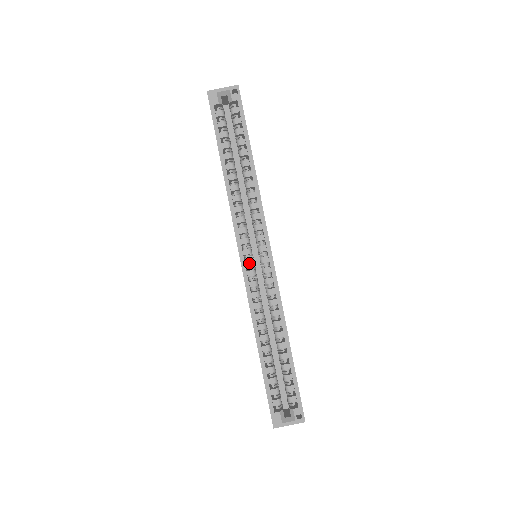
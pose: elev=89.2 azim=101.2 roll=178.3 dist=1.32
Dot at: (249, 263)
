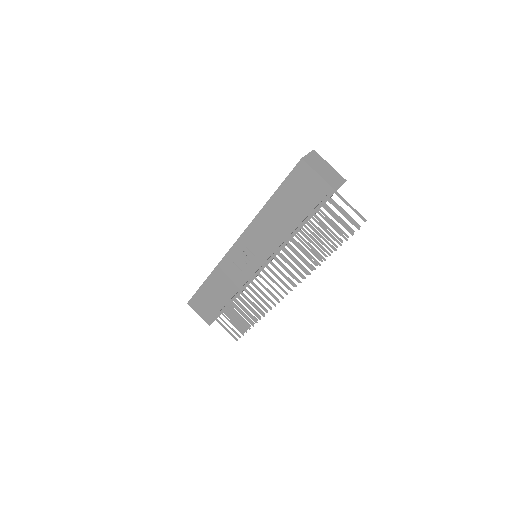
Dot at: occluded
